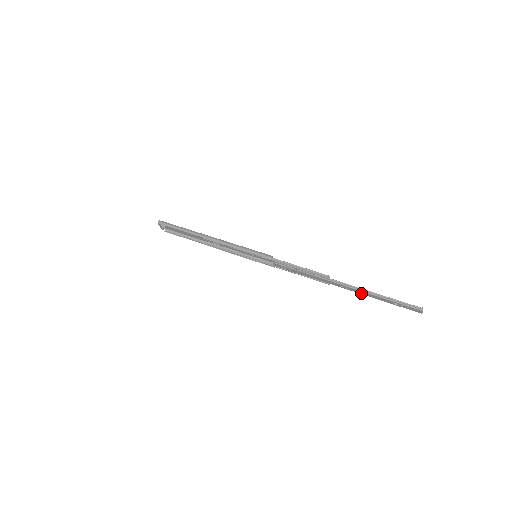
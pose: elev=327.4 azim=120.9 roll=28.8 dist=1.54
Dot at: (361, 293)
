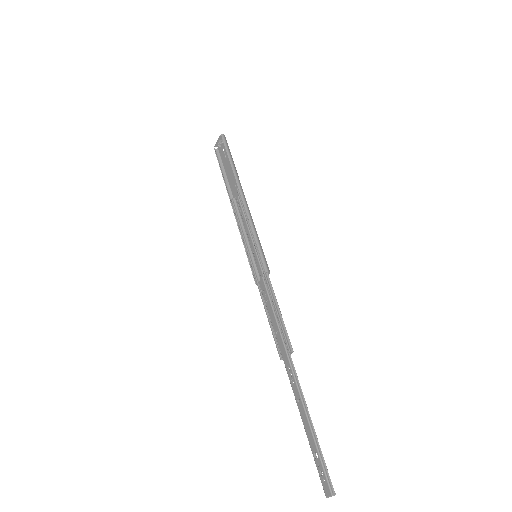
Dot at: (298, 403)
